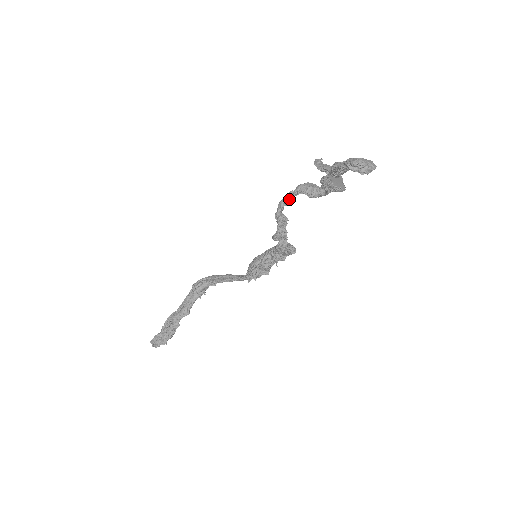
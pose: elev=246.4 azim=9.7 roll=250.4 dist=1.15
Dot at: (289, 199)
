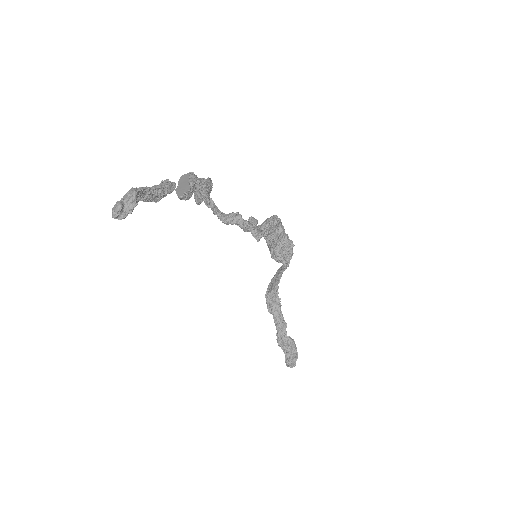
Dot at: (211, 206)
